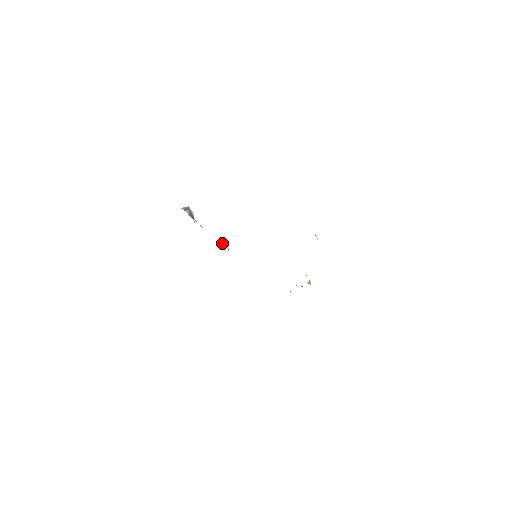
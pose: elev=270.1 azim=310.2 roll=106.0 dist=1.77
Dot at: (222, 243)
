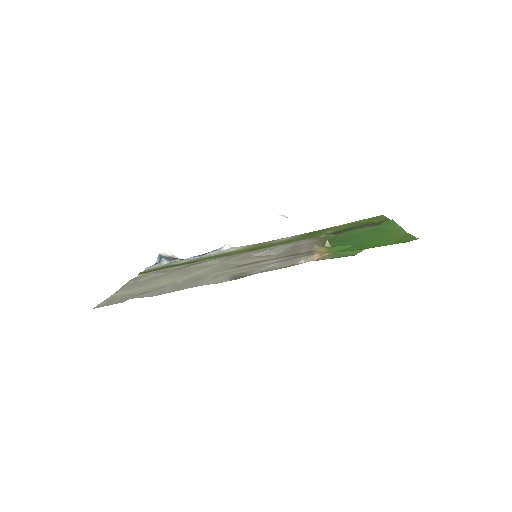
Dot at: (219, 250)
